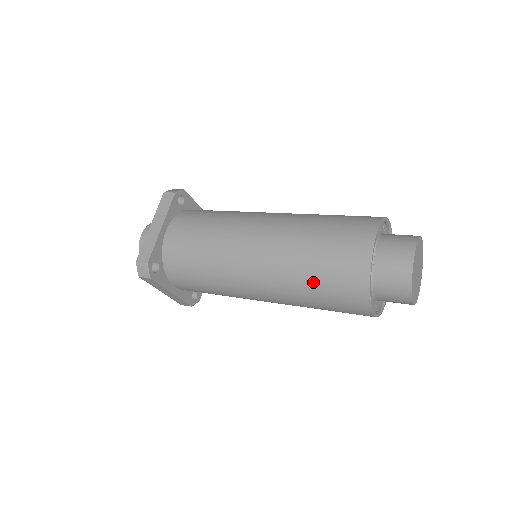
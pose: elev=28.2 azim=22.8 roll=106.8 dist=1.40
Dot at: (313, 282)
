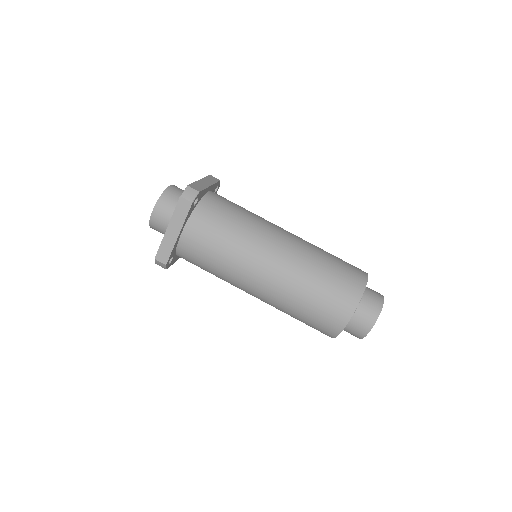
Dot at: (324, 276)
